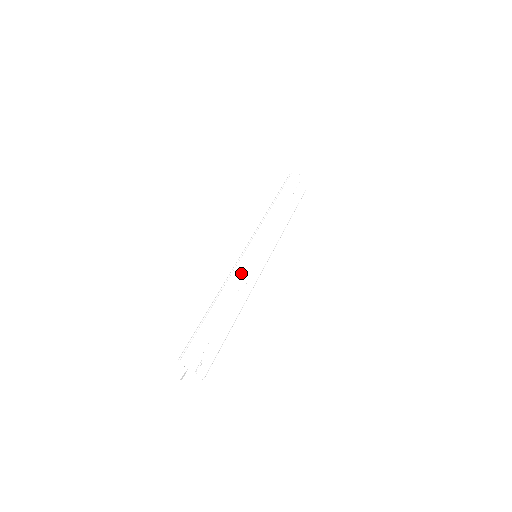
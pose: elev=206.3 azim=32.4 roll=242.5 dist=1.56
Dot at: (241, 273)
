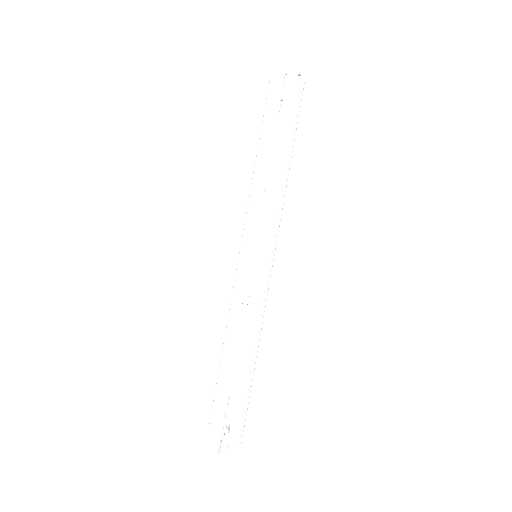
Dot at: (241, 295)
